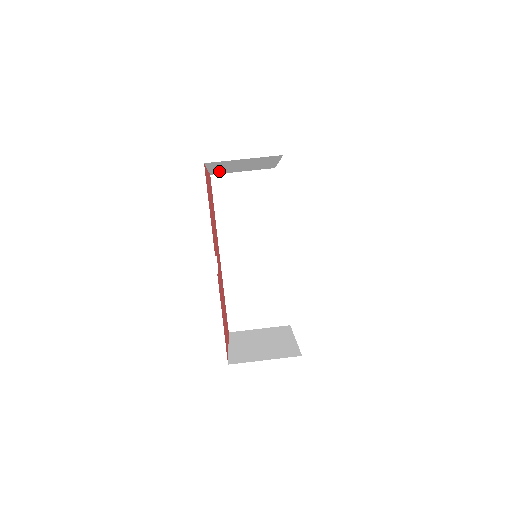
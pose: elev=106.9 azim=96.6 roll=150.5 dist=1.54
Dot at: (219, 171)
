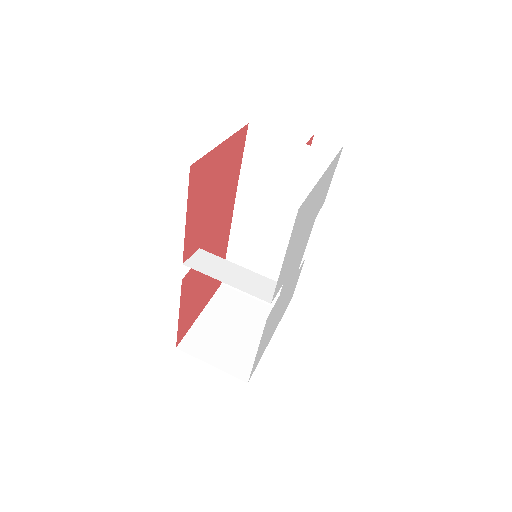
Dot at: occluded
